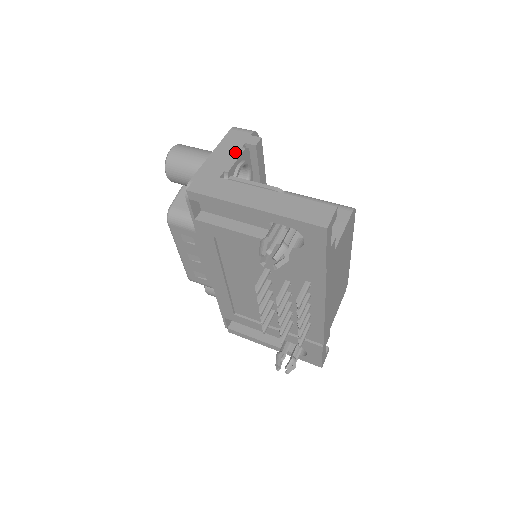
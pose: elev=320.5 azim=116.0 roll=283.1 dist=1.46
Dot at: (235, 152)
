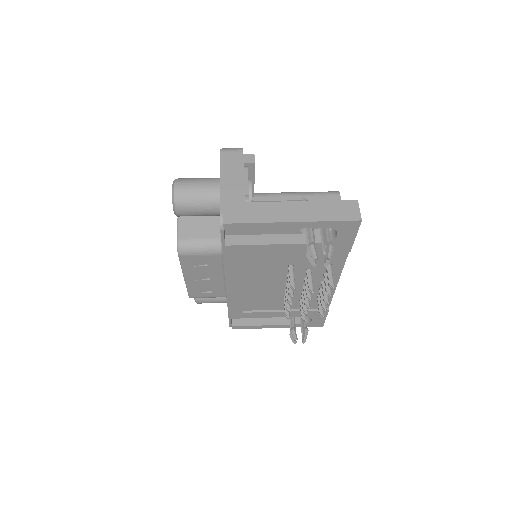
Dot at: (241, 174)
